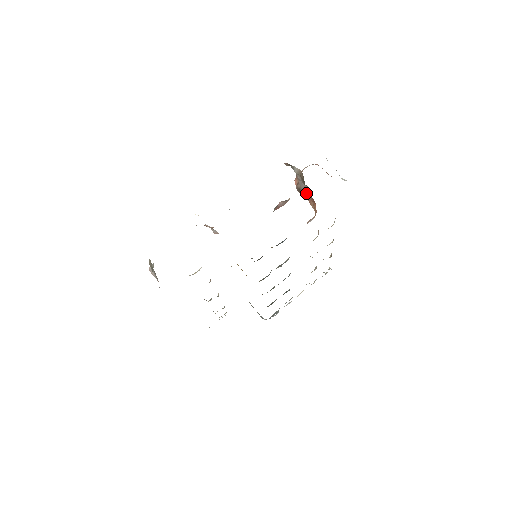
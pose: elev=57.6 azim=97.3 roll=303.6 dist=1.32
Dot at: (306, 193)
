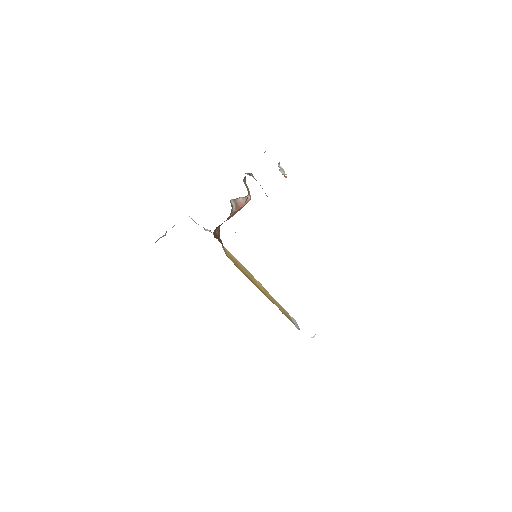
Dot at: occluded
